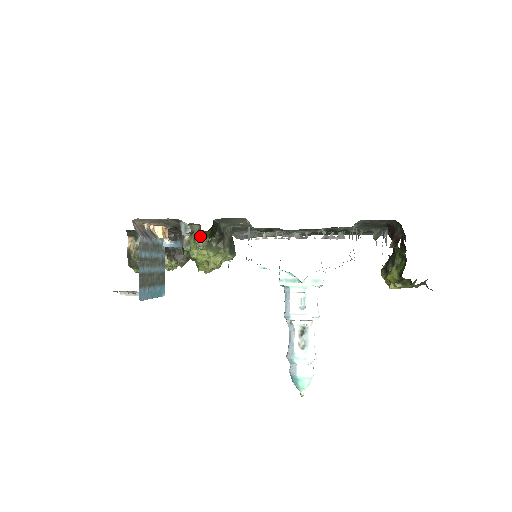
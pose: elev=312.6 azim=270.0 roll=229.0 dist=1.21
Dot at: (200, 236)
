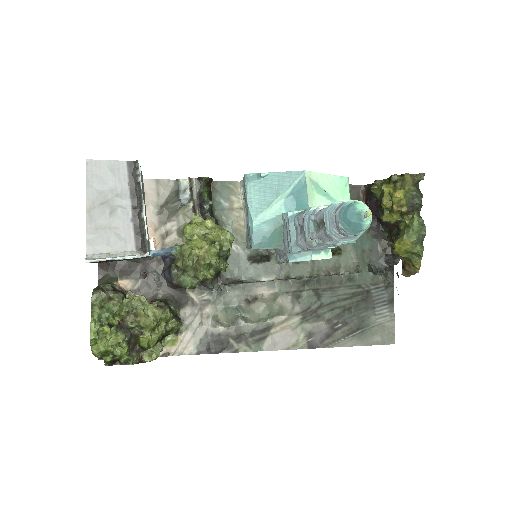
Dot at: occluded
